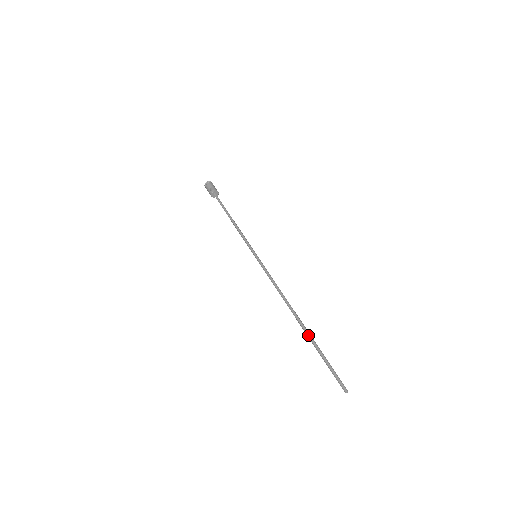
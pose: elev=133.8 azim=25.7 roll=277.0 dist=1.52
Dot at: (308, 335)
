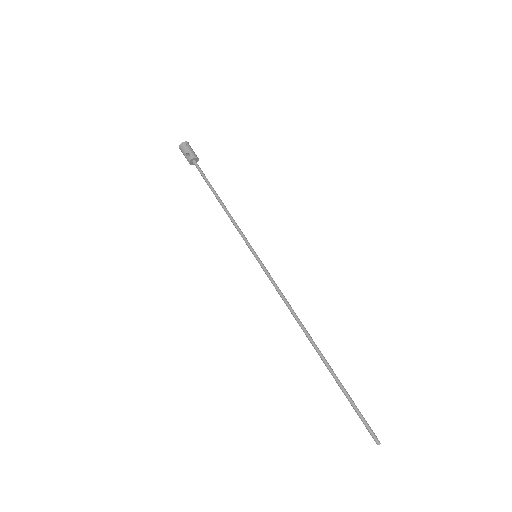
Dot at: occluded
